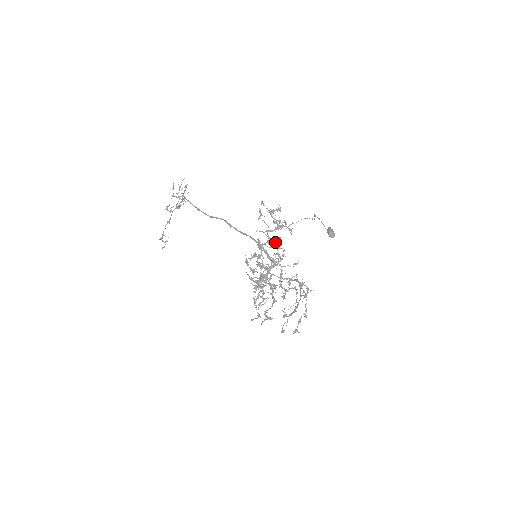
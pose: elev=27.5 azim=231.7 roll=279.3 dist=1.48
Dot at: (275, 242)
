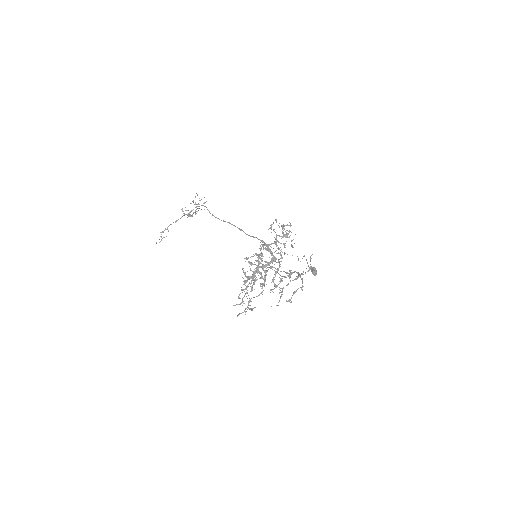
Dot at: occluded
